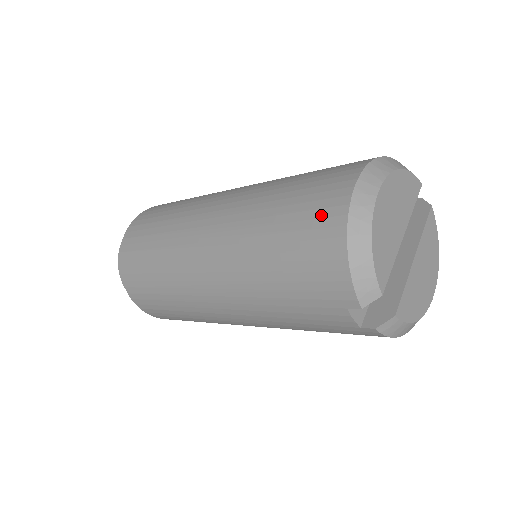
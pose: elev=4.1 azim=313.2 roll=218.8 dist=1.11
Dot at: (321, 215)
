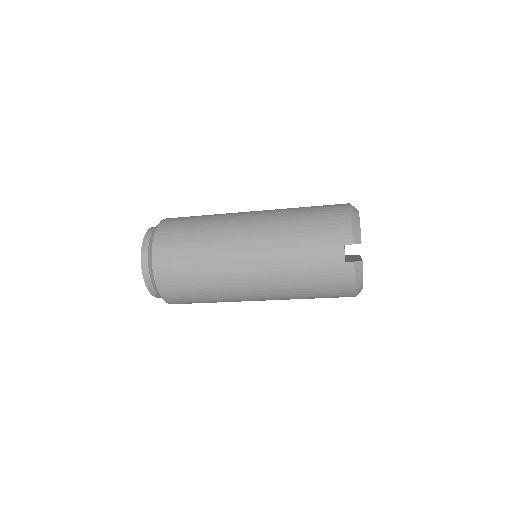
Dot at: (335, 207)
